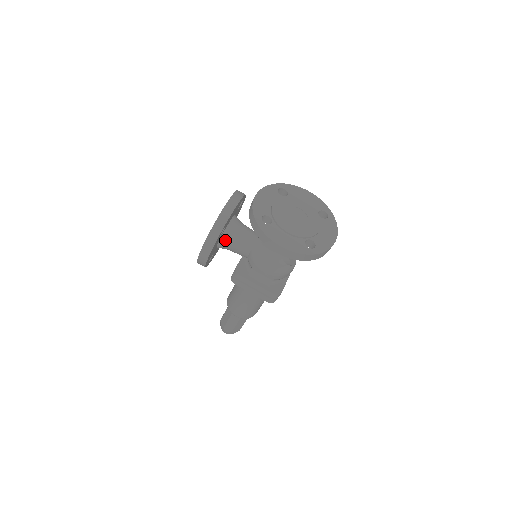
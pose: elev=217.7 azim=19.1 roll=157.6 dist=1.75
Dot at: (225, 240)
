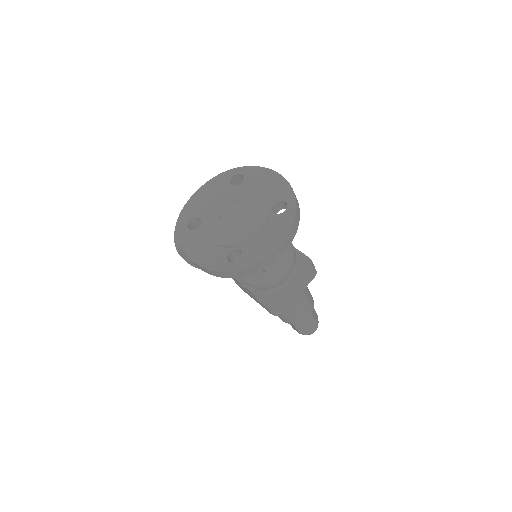
Dot at: occluded
